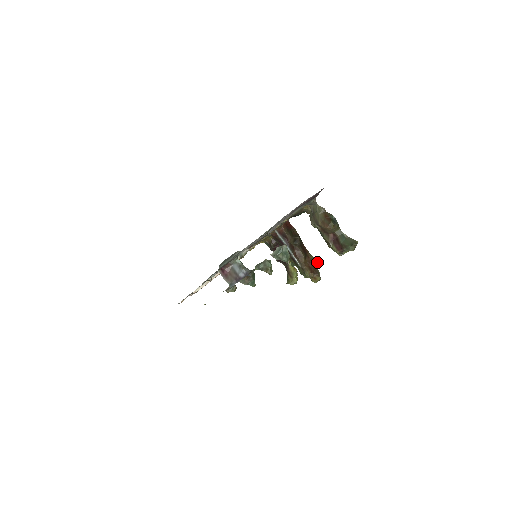
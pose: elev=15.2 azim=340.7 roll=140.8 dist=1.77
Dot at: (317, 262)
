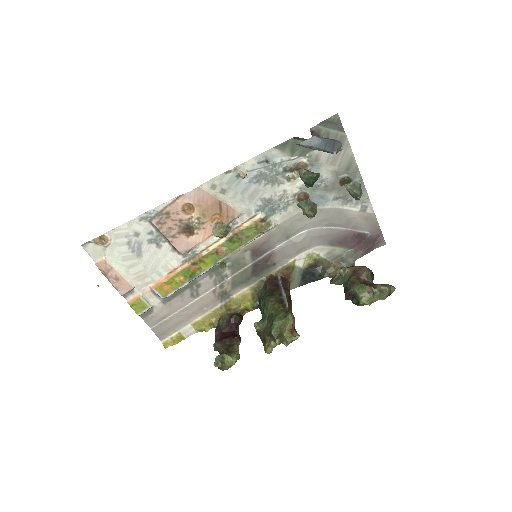
Dot at: occluded
